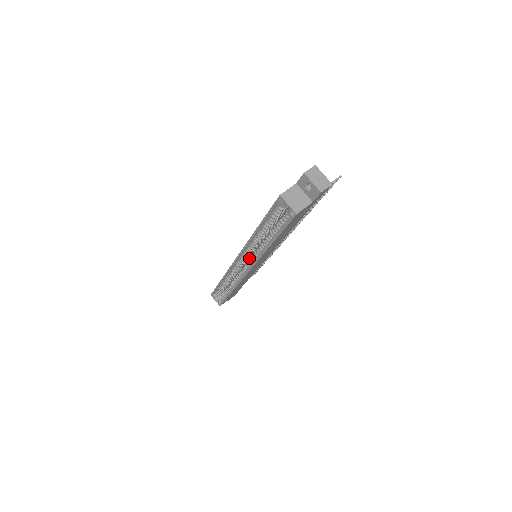
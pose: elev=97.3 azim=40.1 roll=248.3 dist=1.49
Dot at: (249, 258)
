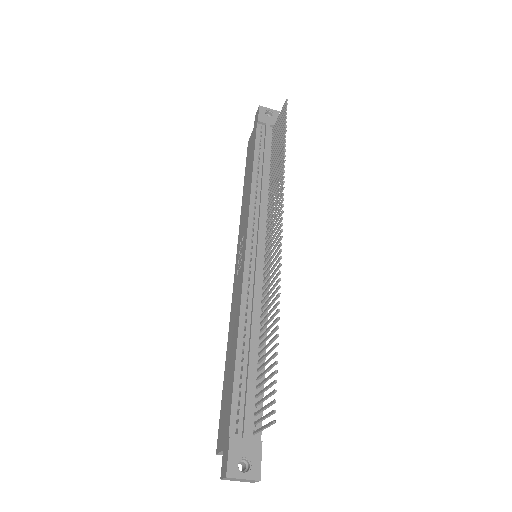
Dot at: occluded
